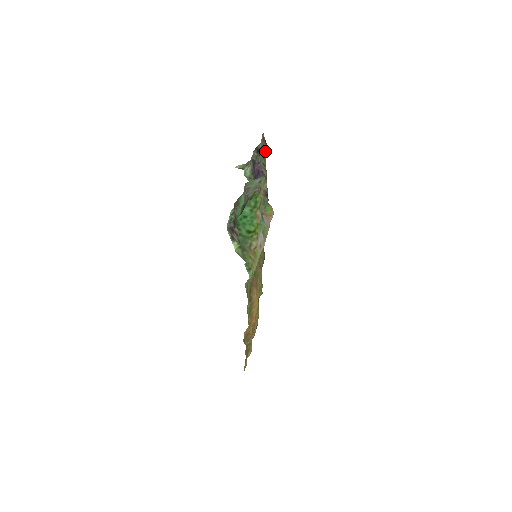
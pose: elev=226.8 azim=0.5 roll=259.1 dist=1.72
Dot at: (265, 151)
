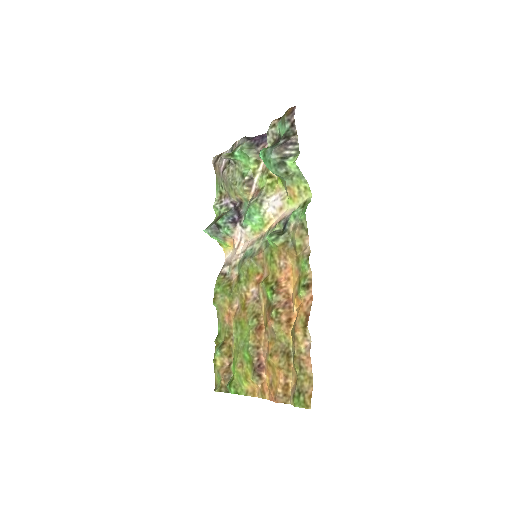
Dot at: (216, 180)
